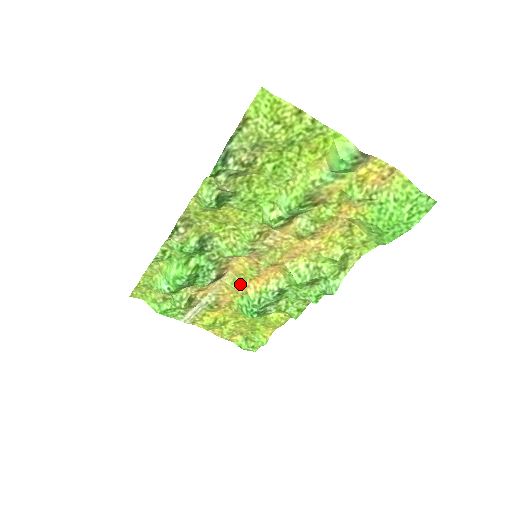
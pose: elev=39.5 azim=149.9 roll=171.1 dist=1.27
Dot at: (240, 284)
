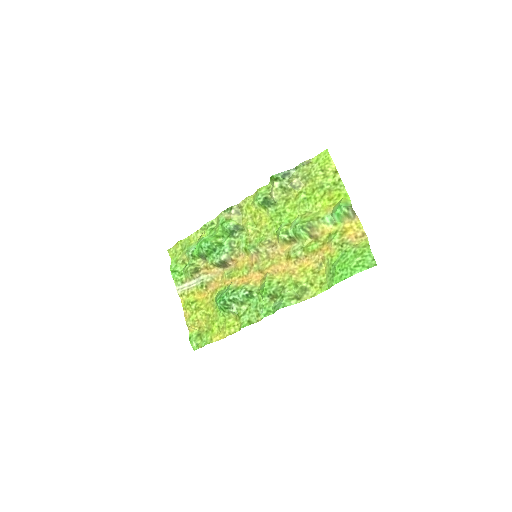
Dot at: (232, 276)
